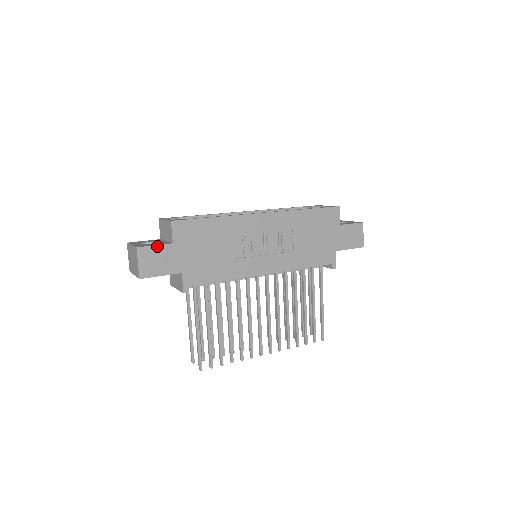
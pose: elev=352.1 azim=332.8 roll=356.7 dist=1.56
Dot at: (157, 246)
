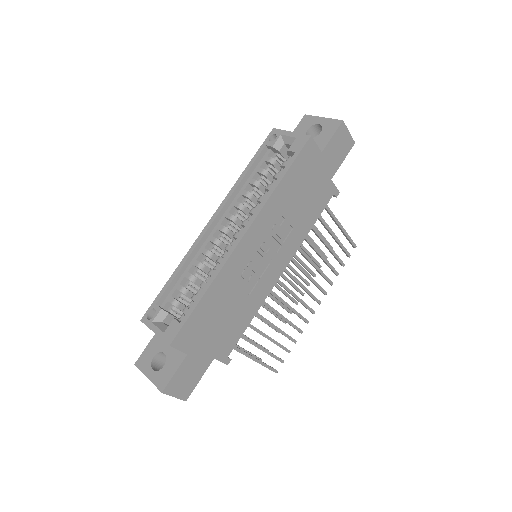
Dot at: (177, 372)
